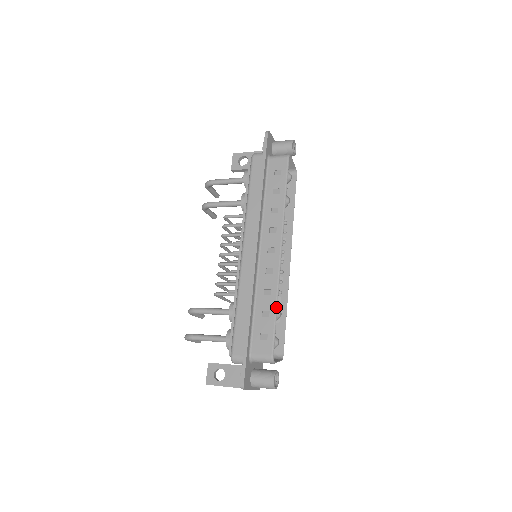
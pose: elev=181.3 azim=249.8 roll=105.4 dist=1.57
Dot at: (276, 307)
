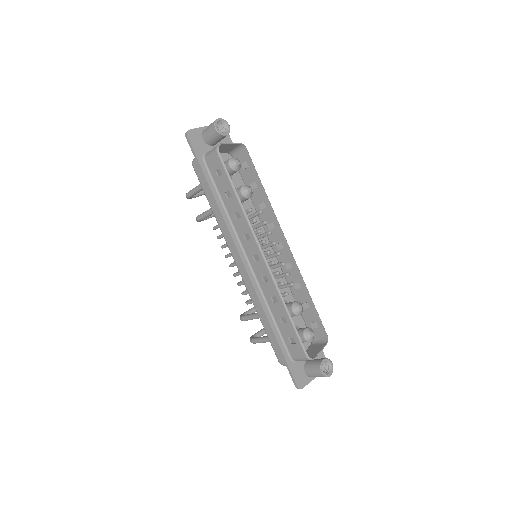
Dot at: (287, 312)
